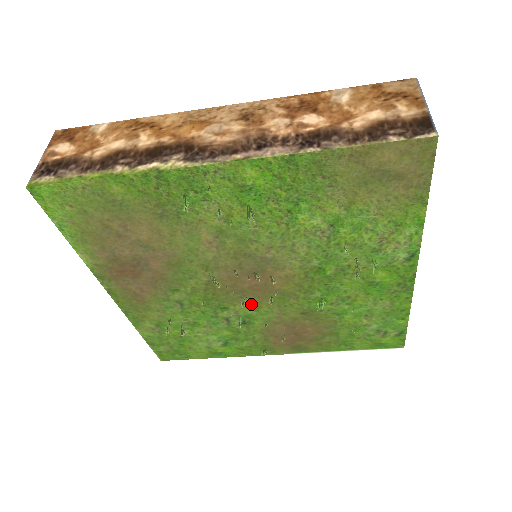
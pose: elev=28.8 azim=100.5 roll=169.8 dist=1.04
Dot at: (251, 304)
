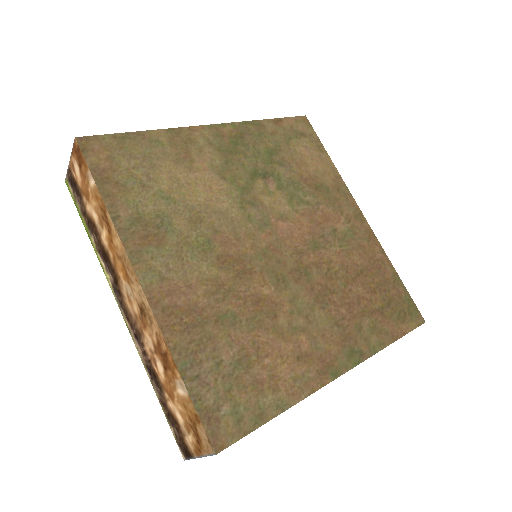
Dot at: occluded
